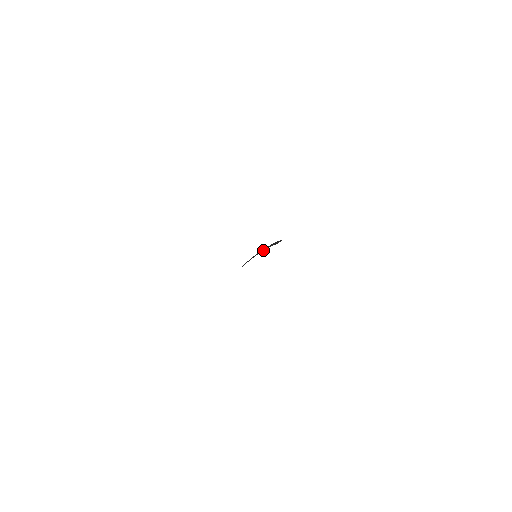
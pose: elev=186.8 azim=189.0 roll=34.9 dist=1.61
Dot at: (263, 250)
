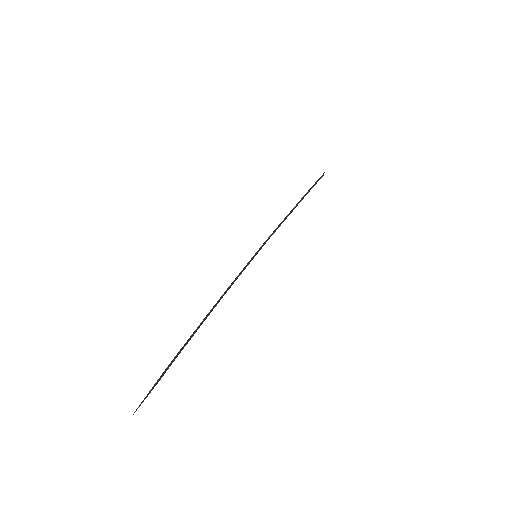
Dot at: (224, 294)
